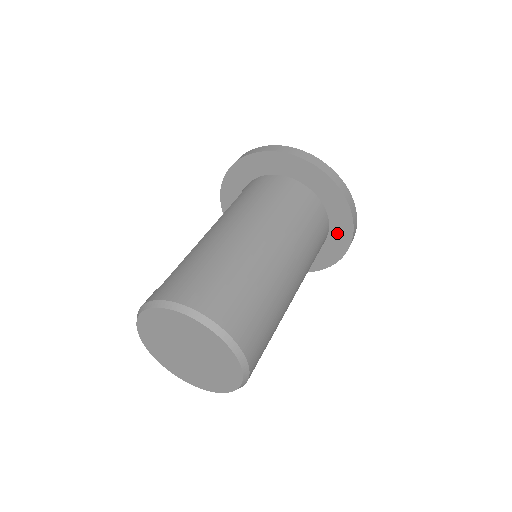
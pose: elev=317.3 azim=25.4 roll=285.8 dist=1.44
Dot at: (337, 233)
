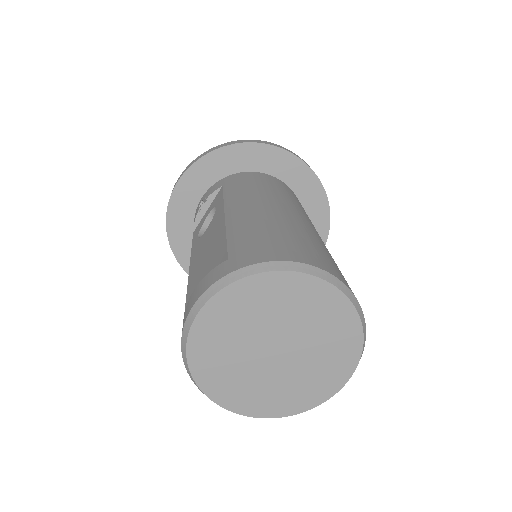
Dot at: occluded
